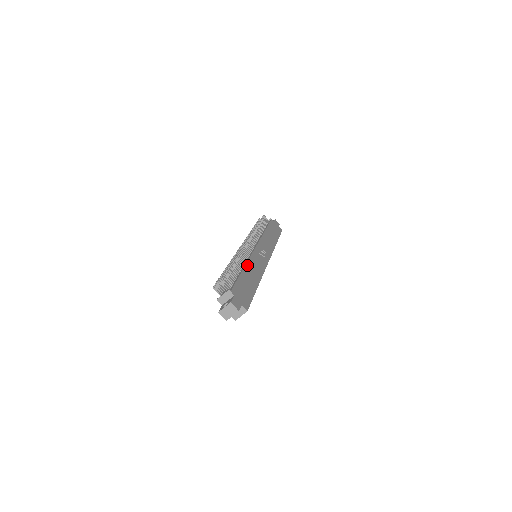
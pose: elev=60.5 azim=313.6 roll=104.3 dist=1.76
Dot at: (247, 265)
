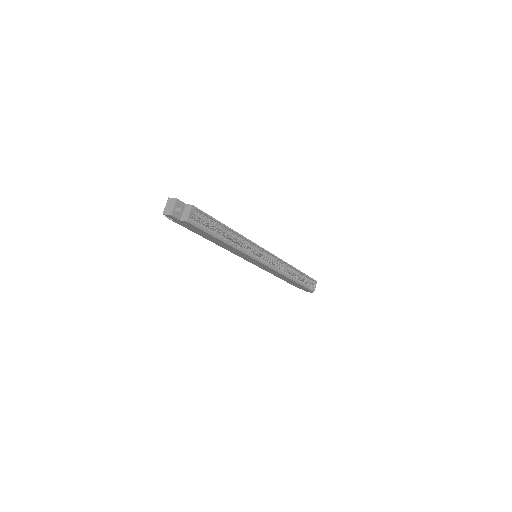
Dot at: occluded
